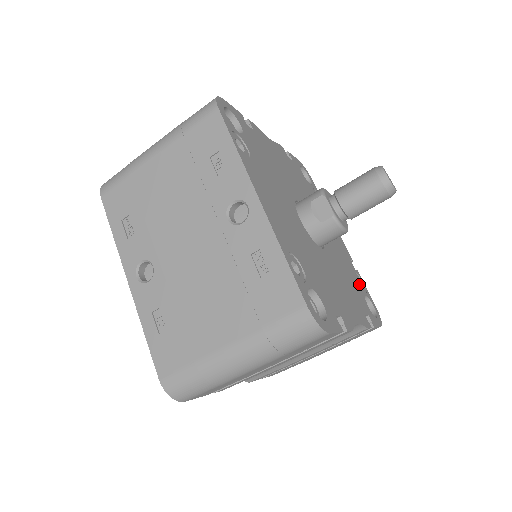
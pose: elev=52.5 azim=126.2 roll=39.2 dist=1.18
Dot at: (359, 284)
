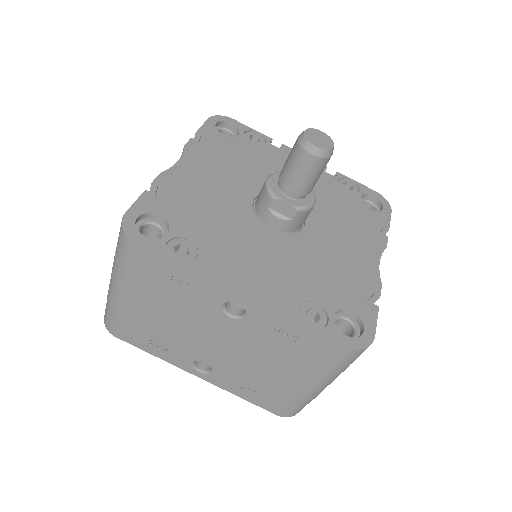
Dot at: (349, 191)
